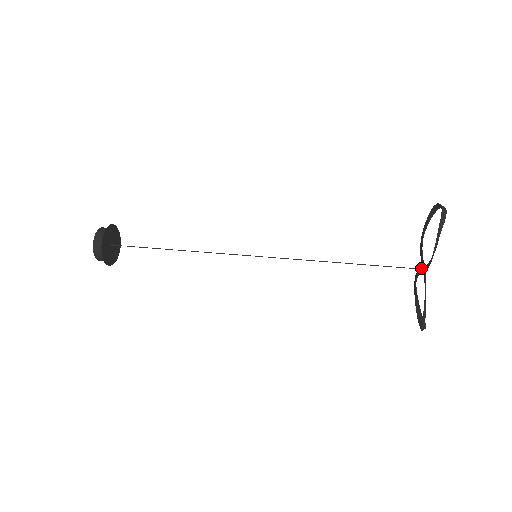
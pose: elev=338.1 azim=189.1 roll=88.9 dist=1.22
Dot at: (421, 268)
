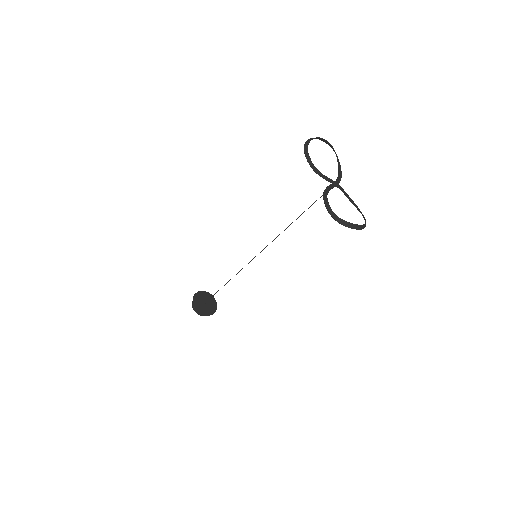
Dot at: (331, 185)
